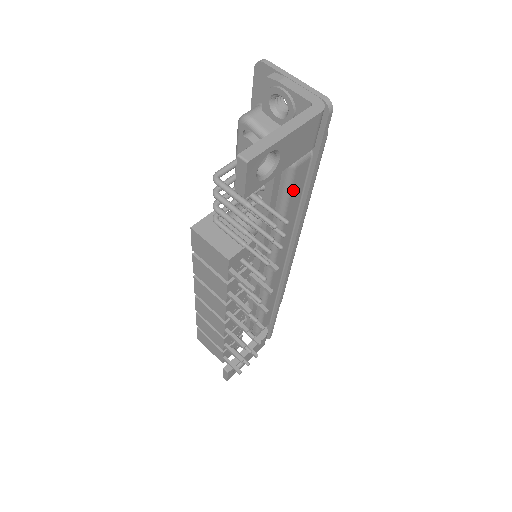
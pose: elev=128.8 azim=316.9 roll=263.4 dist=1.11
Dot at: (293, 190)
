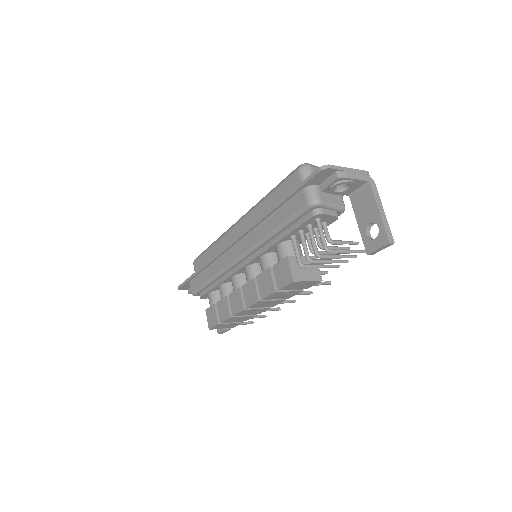
Dot at: occluded
